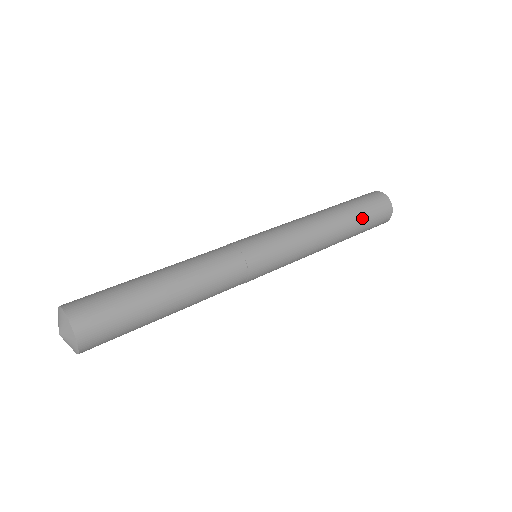
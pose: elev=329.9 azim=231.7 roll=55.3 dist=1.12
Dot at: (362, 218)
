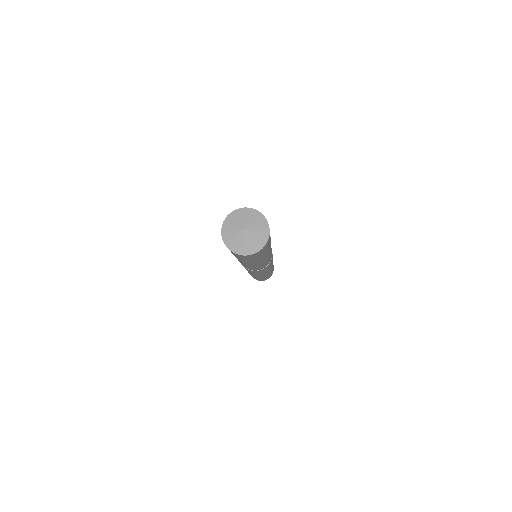
Dot at: occluded
